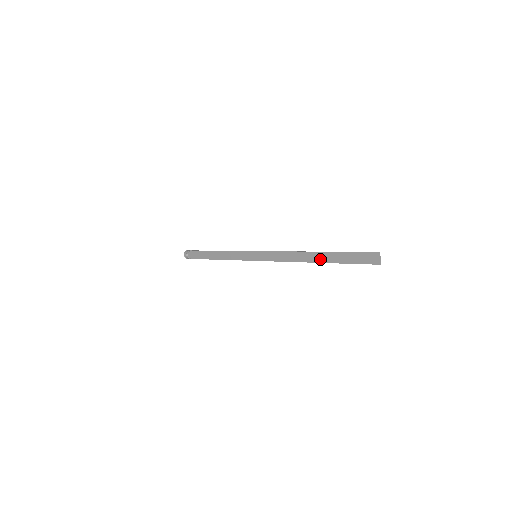
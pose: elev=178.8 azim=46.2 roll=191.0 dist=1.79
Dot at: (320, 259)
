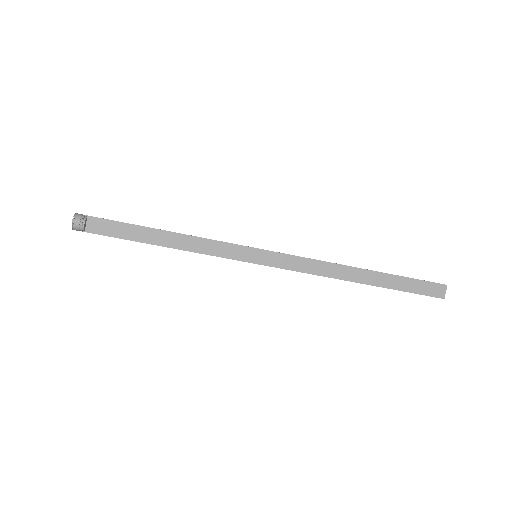
Dot at: (369, 280)
